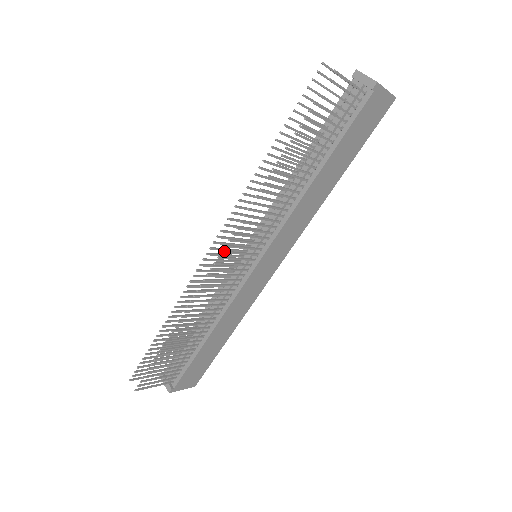
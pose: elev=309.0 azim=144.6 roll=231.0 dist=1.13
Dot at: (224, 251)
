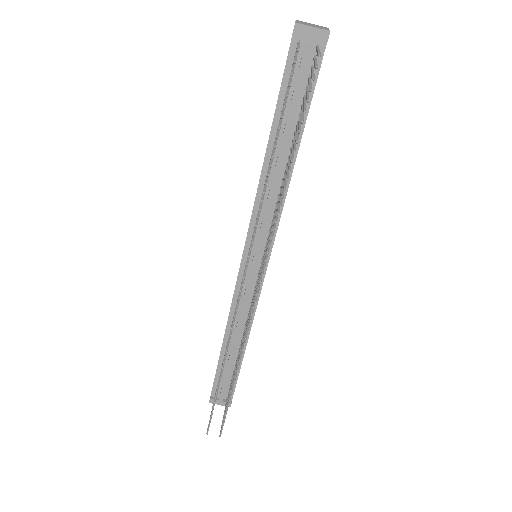
Dot at: (259, 286)
